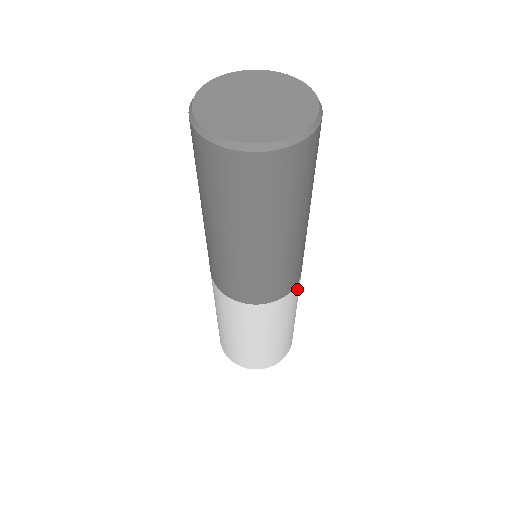
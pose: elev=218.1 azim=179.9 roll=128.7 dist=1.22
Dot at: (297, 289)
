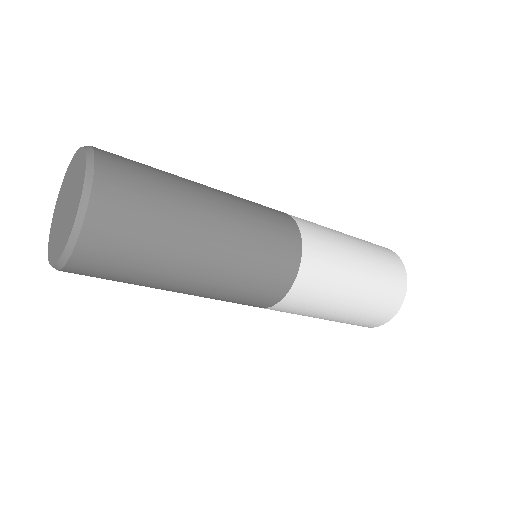
Dot at: (299, 296)
